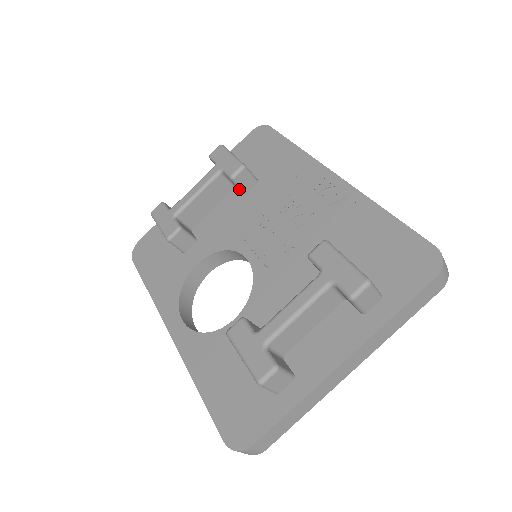
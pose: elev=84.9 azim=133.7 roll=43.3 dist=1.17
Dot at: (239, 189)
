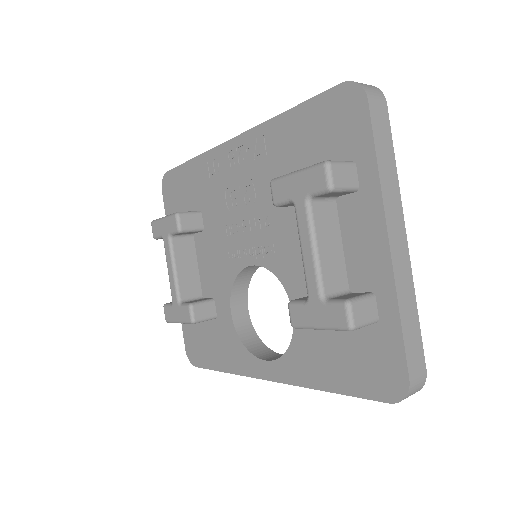
Dot at: occluded
